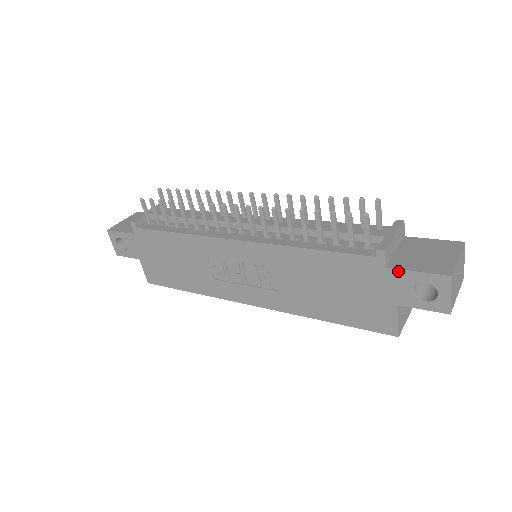
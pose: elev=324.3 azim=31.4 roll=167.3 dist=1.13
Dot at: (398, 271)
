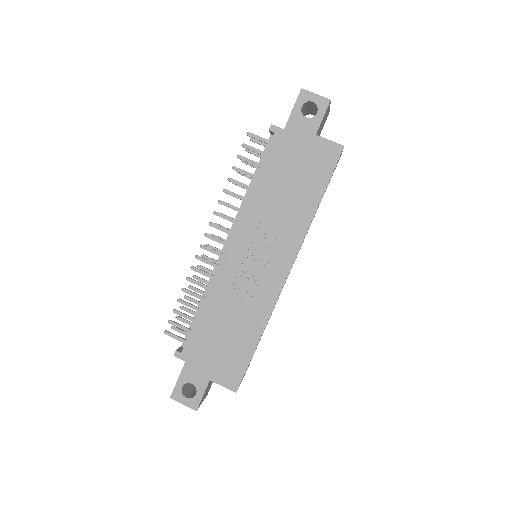
Dot at: (289, 122)
